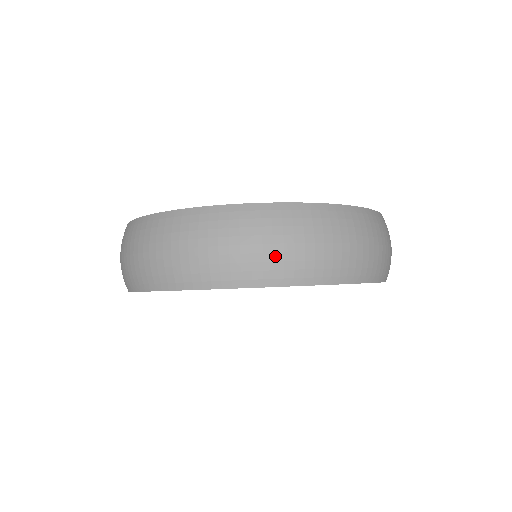
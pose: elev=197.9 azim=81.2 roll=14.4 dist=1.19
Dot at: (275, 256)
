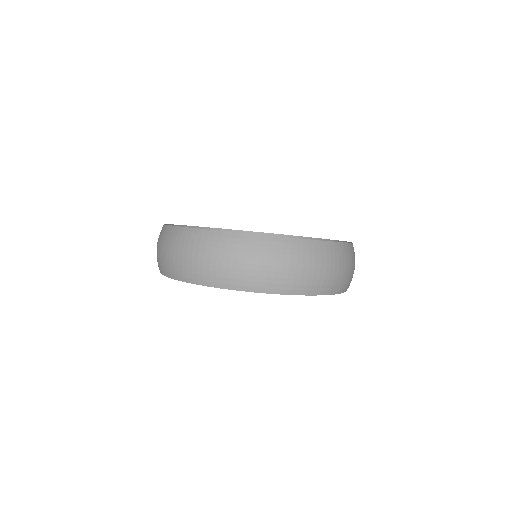
Dot at: (198, 265)
